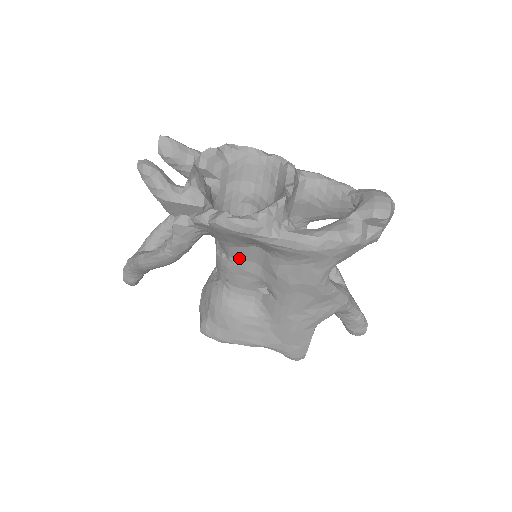
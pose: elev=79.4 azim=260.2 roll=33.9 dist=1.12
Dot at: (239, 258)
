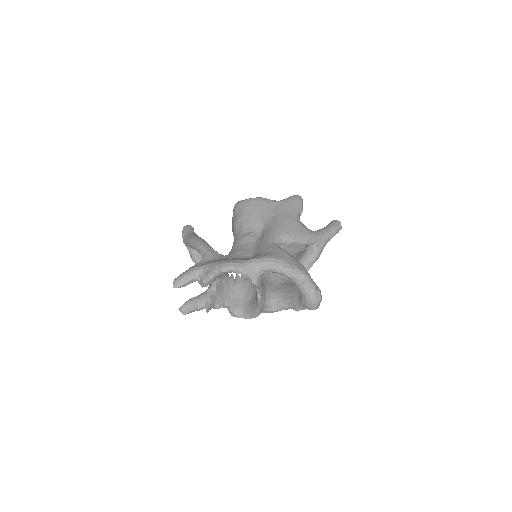
Dot at: occluded
